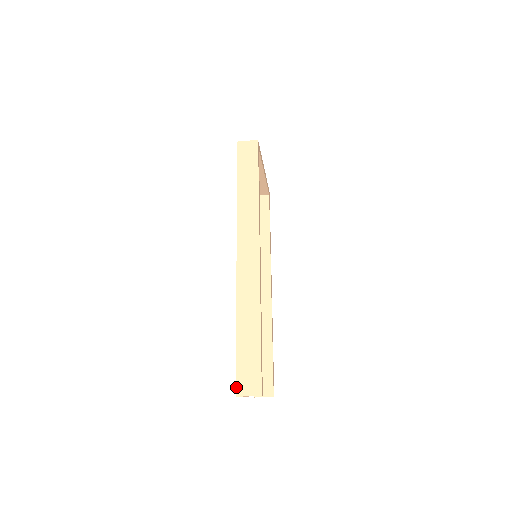
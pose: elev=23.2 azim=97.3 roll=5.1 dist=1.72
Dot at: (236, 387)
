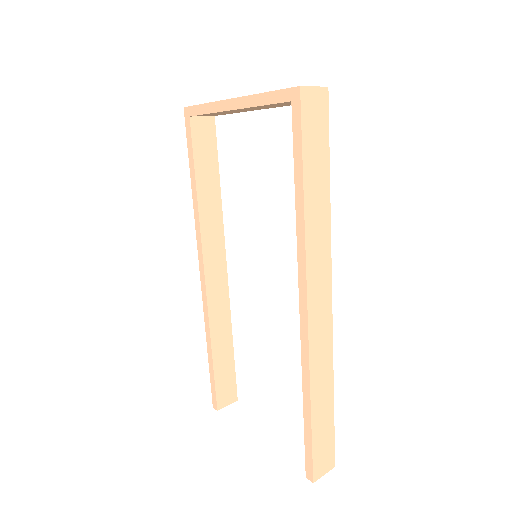
Dot at: (313, 474)
